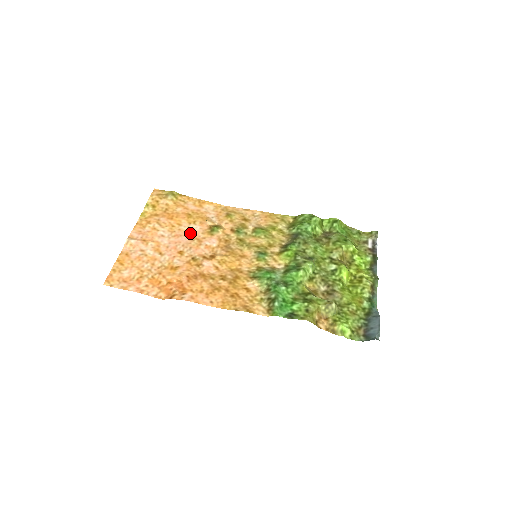
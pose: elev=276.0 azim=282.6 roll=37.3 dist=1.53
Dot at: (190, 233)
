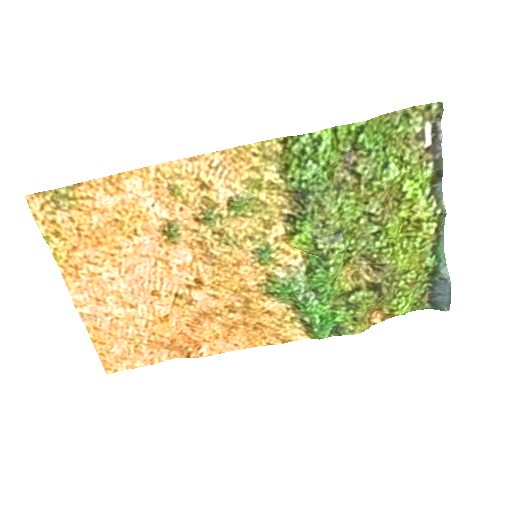
Dot at: (143, 254)
